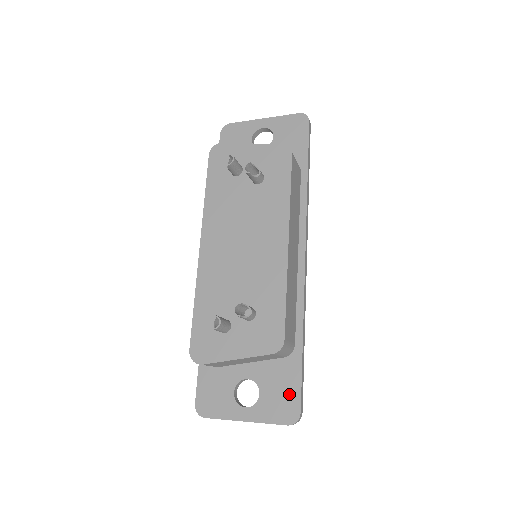
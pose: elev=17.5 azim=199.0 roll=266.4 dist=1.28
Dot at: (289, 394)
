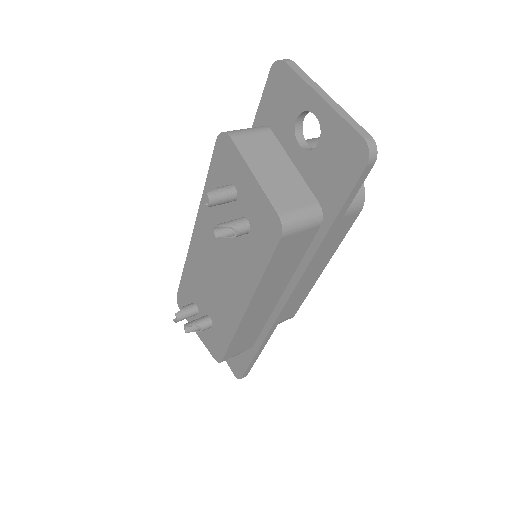
Dot at: (239, 364)
